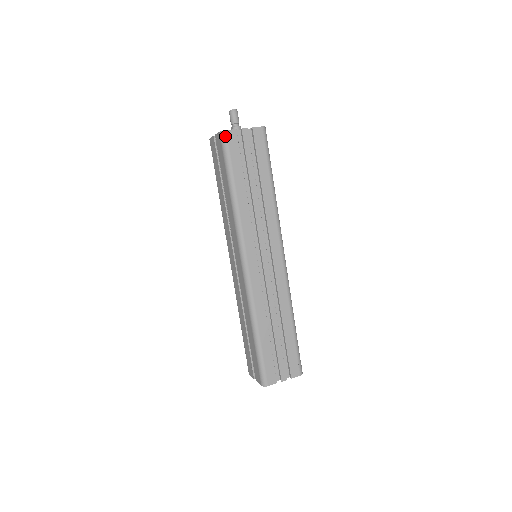
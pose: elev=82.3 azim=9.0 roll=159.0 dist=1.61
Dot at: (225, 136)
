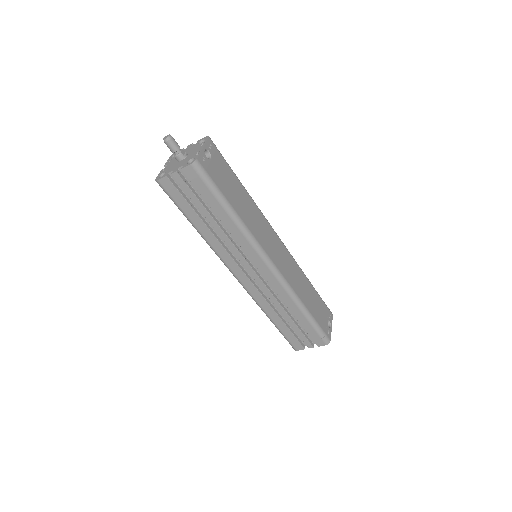
Dot at: (160, 185)
